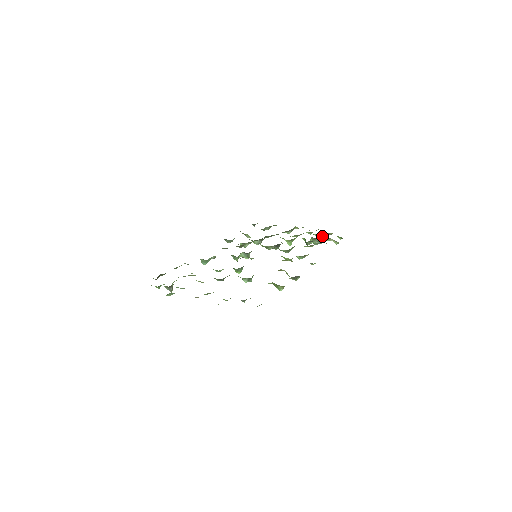
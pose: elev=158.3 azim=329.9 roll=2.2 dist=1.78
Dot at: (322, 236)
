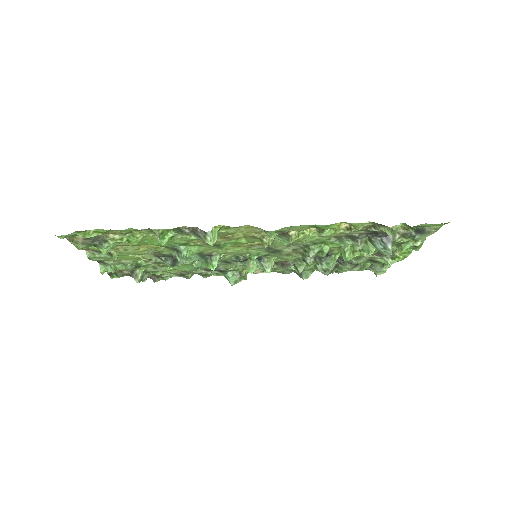
Dot at: (392, 236)
